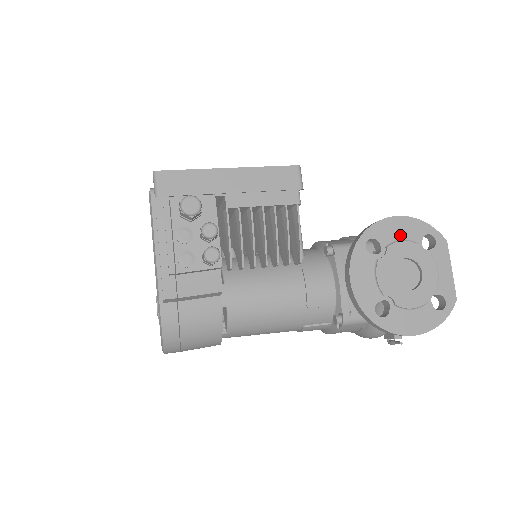
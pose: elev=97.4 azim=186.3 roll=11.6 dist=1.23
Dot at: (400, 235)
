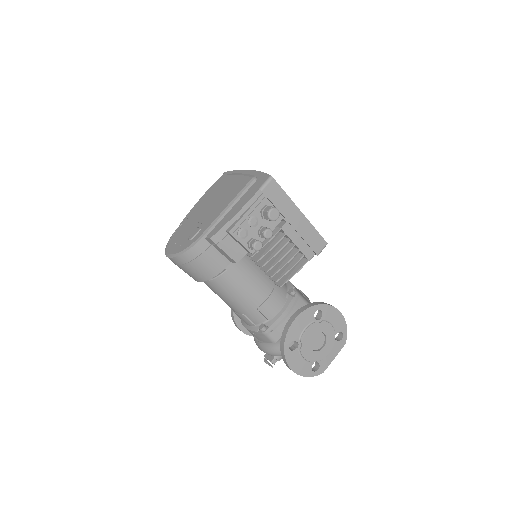
Dot at: (333, 321)
